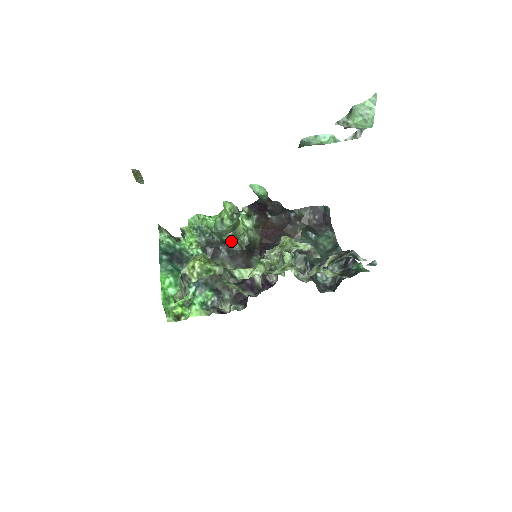
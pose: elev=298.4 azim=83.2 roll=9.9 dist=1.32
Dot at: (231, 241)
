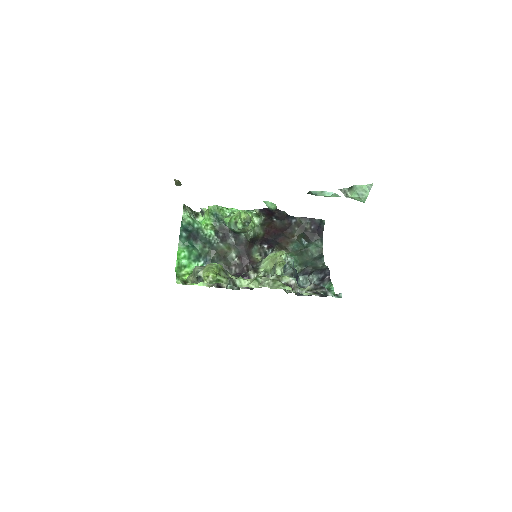
Dot at: (239, 232)
